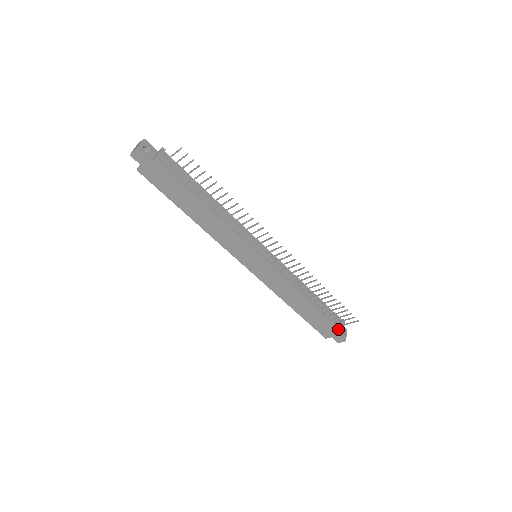
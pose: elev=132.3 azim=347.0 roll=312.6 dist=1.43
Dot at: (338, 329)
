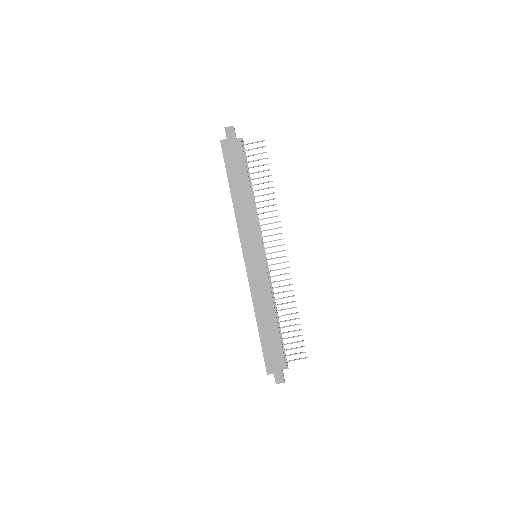
Dot at: (285, 363)
